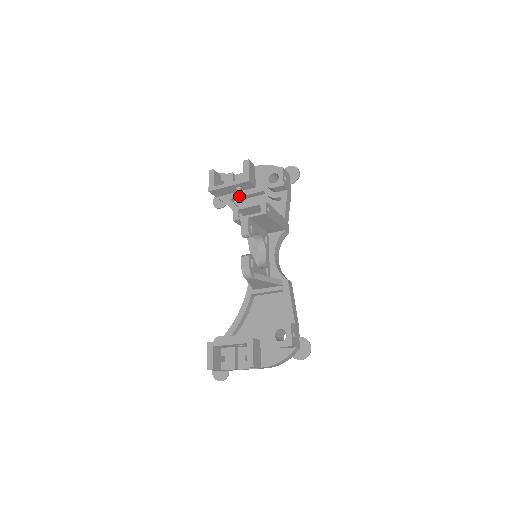
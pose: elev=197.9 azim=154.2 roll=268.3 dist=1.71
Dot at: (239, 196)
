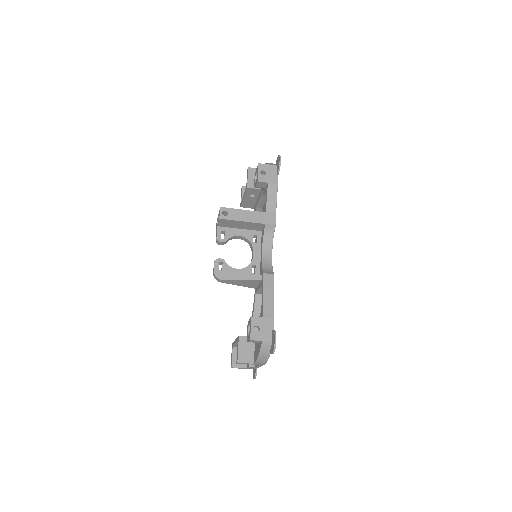
Dot at: (257, 202)
